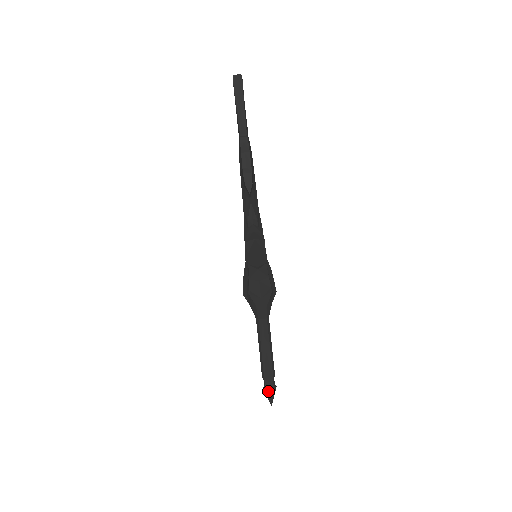
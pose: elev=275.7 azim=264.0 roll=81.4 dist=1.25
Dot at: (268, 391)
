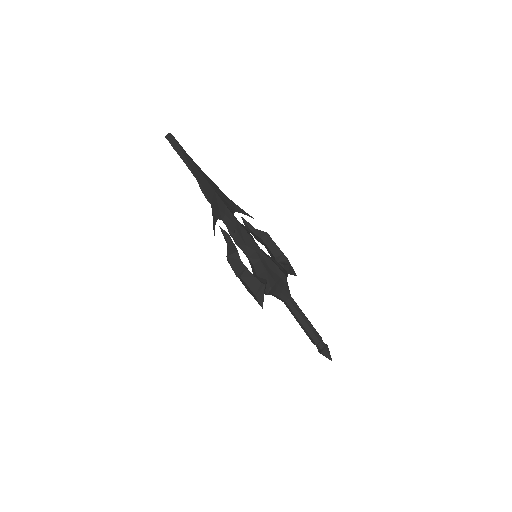
Dot at: (320, 352)
